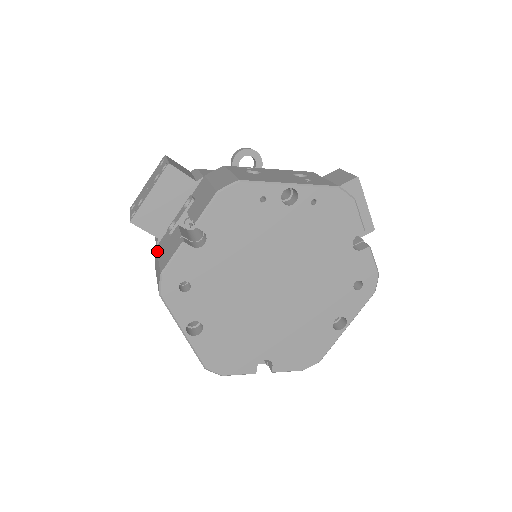
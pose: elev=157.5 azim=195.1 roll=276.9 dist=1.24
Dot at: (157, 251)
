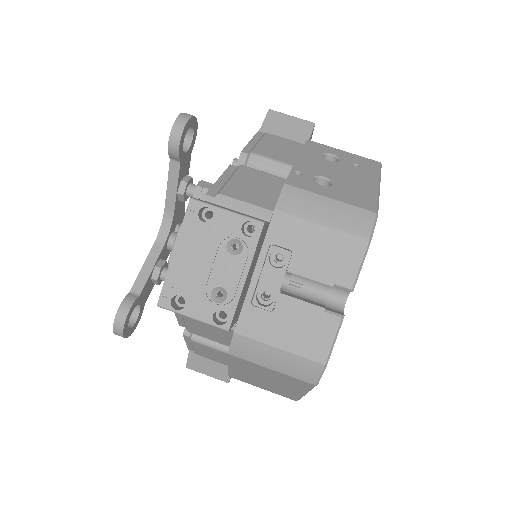
Dot at: (253, 338)
